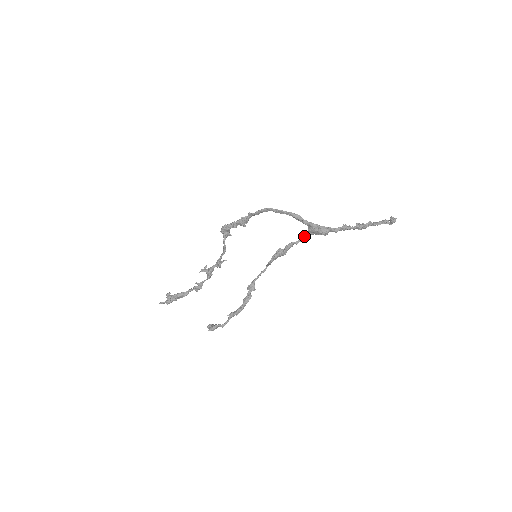
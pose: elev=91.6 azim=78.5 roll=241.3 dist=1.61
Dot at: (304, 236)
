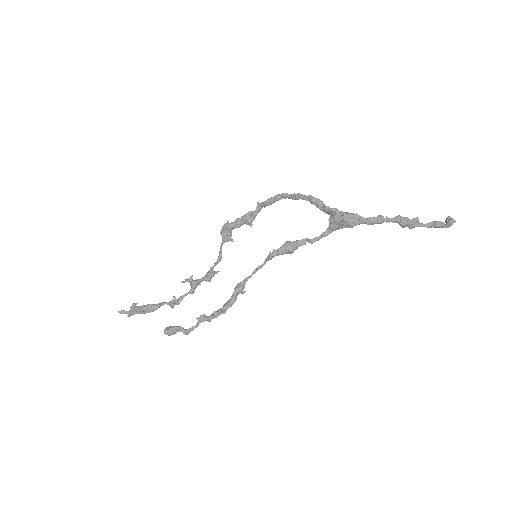
Dot at: (324, 232)
